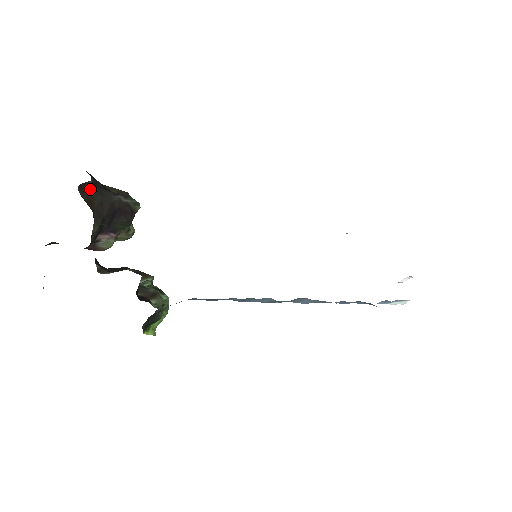
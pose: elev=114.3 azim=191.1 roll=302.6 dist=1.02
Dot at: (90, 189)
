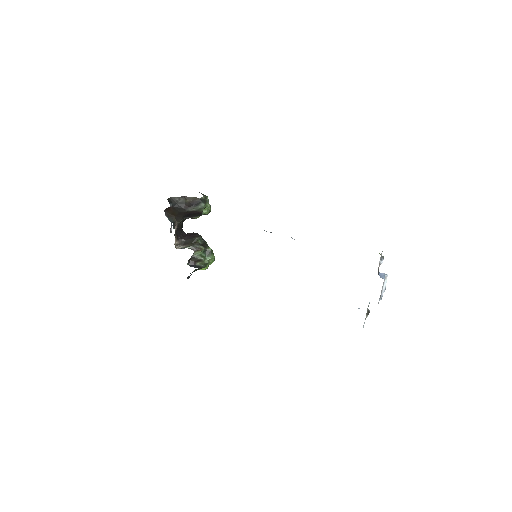
Dot at: (172, 209)
